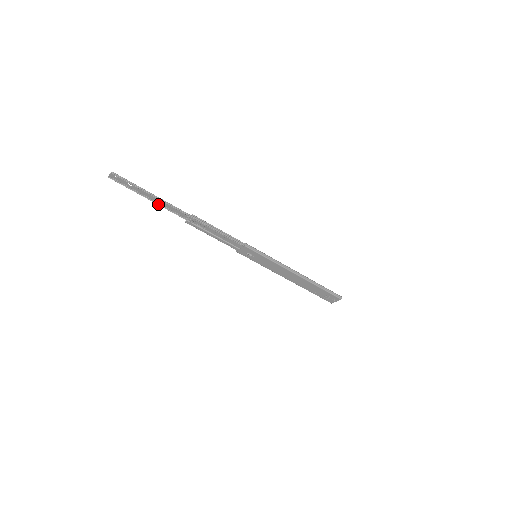
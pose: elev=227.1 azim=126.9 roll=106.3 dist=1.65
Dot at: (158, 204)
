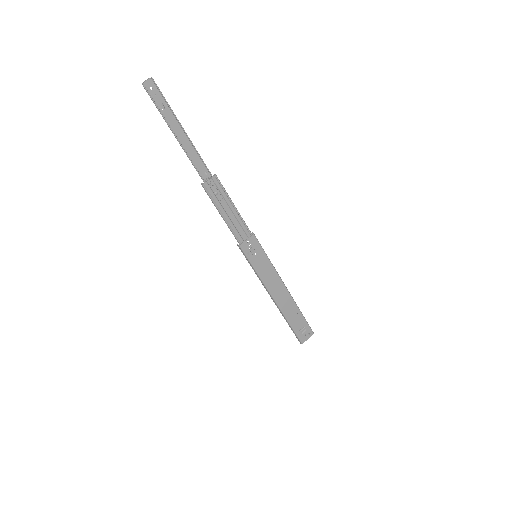
Dot at: (183, 147)
